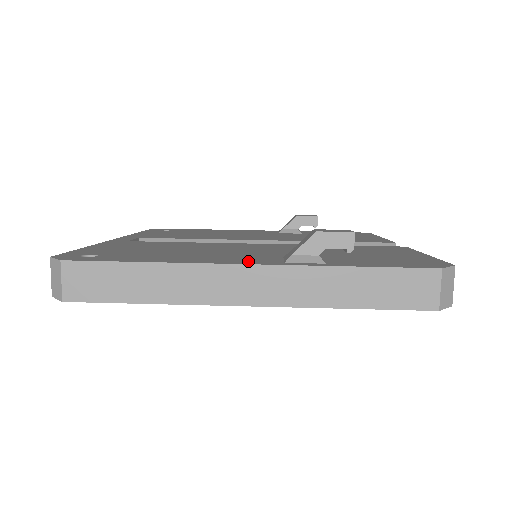
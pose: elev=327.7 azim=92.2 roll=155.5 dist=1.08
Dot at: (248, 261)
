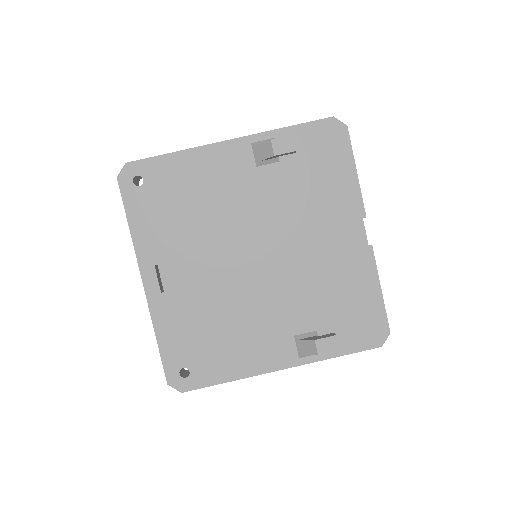
Dot at: (279, 361)
